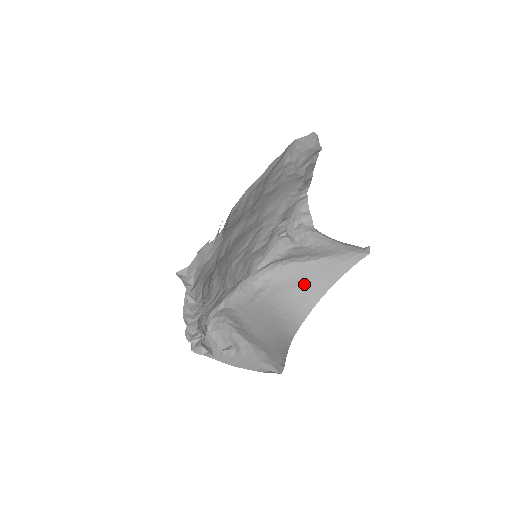
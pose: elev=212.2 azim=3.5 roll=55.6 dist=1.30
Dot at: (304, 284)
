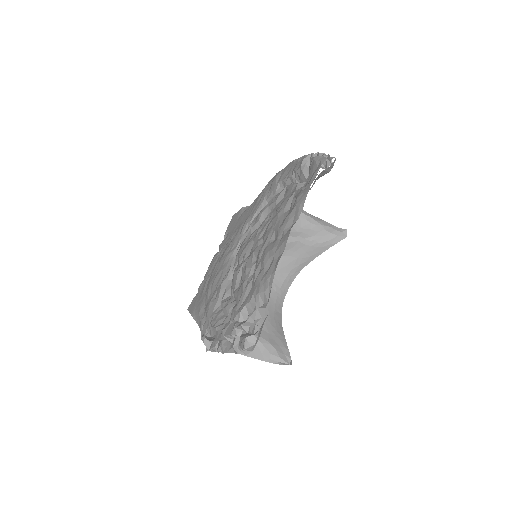
Dot at: (286, 262)
